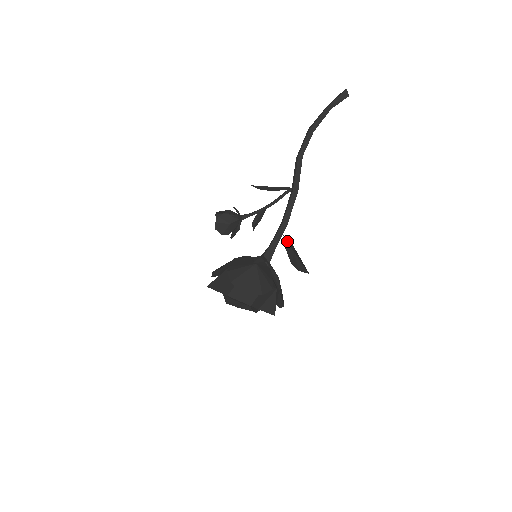
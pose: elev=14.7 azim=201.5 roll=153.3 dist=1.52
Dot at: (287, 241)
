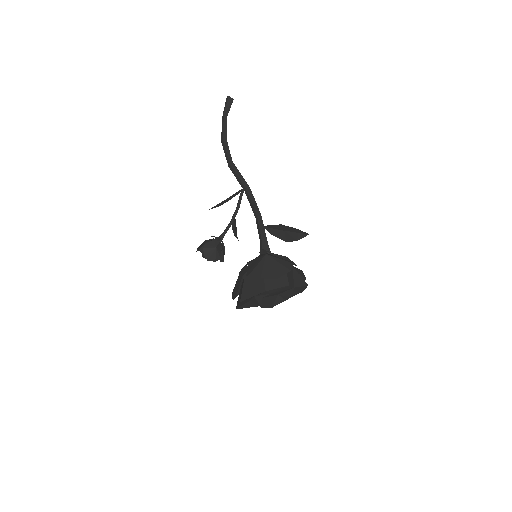
Dot at: (270, 228)
